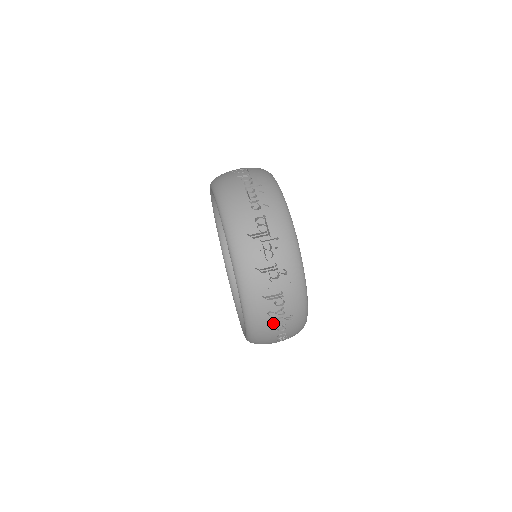
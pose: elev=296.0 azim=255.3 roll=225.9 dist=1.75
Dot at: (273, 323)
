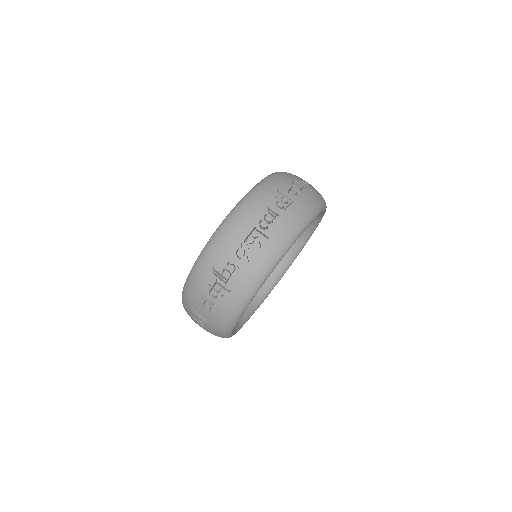
Dot at: occluded
